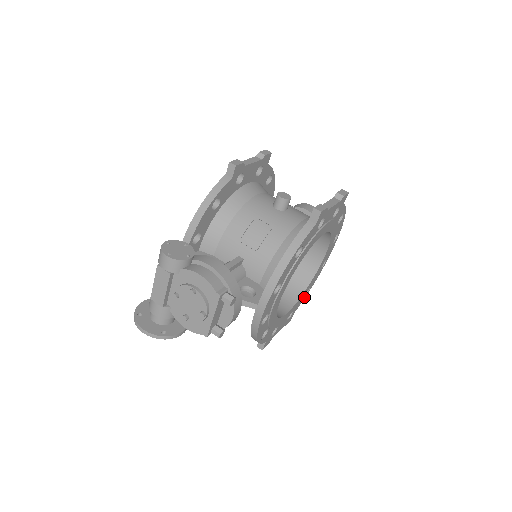
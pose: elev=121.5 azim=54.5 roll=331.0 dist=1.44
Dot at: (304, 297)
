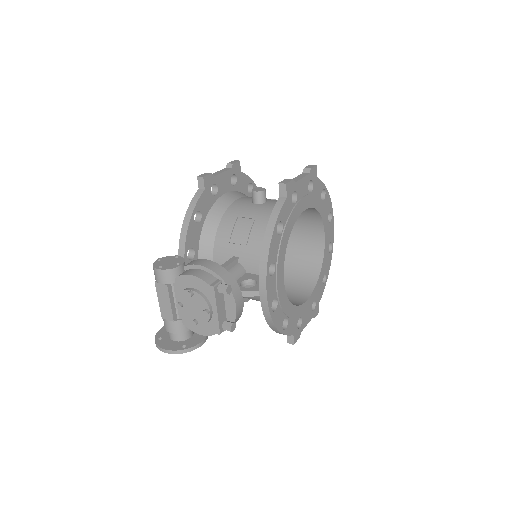
Dot at: (324, 286)
